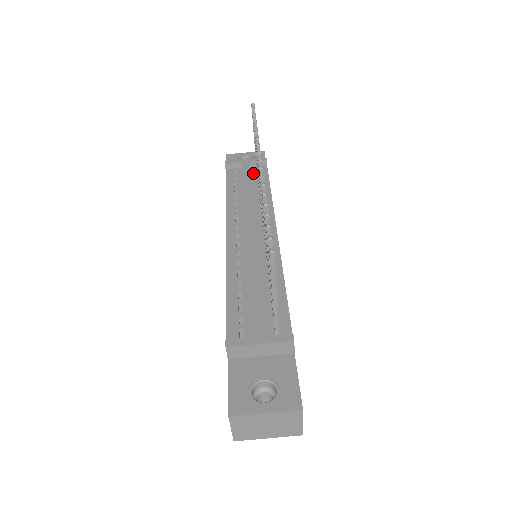
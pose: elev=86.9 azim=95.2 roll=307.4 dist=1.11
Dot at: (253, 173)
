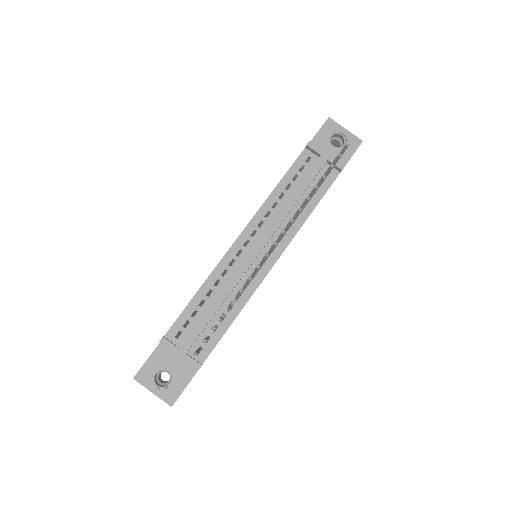
Dot at: (321, 174)
